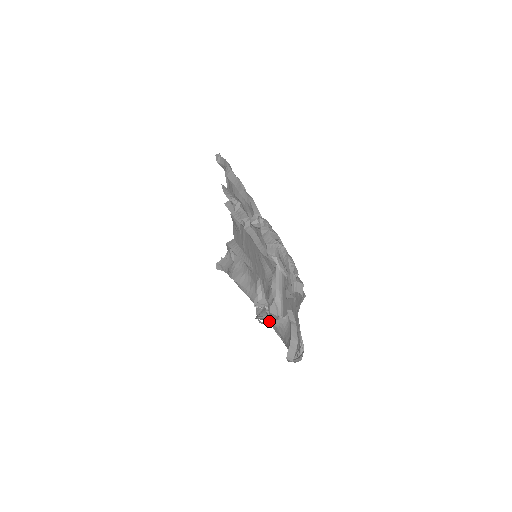
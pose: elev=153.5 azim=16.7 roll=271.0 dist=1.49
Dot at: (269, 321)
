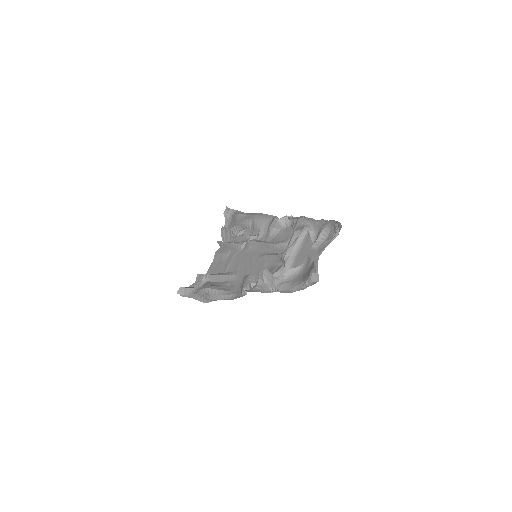
Dot at: (273, 279)
